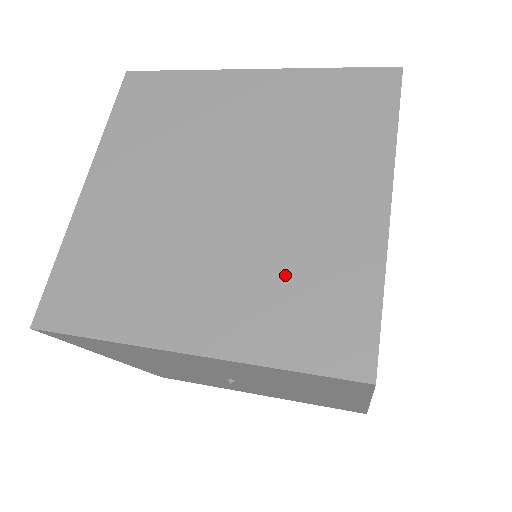
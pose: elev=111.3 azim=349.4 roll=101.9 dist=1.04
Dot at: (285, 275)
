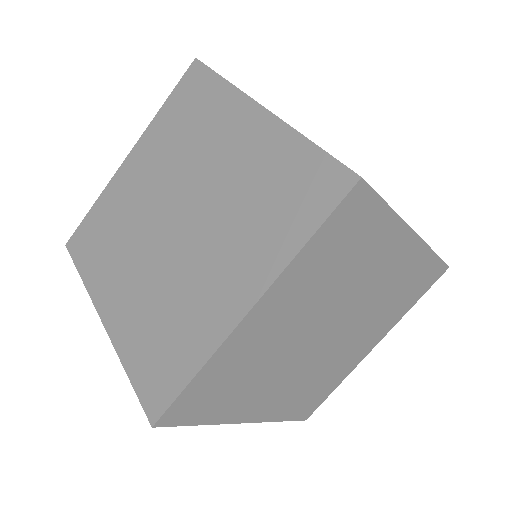
Dot at: (314, 382)
